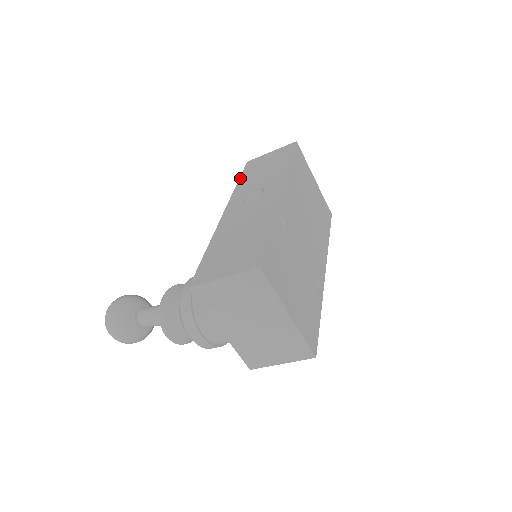
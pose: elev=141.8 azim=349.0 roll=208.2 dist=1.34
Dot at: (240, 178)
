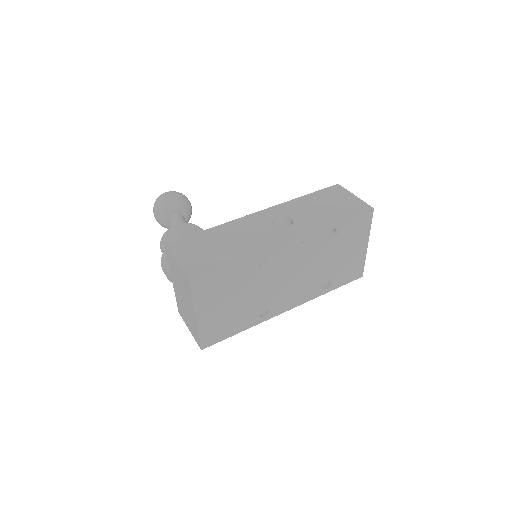
Dot at: (310, 194)
